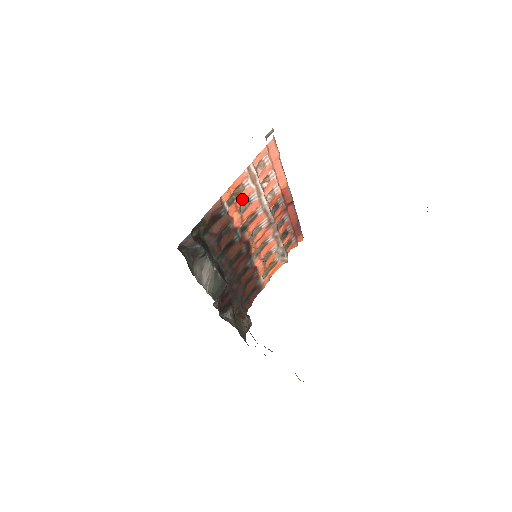
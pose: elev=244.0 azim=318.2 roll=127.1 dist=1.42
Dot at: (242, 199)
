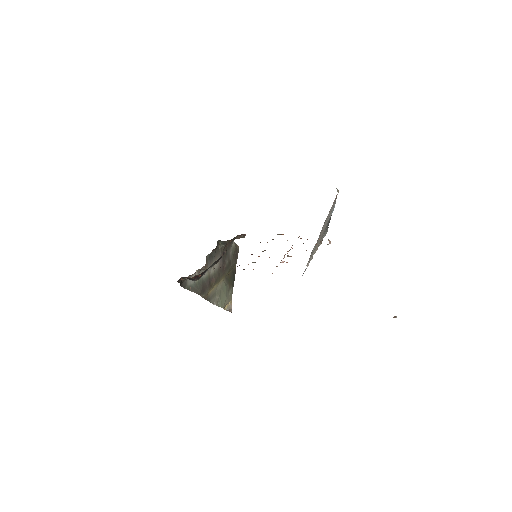
Dot at: occluded
